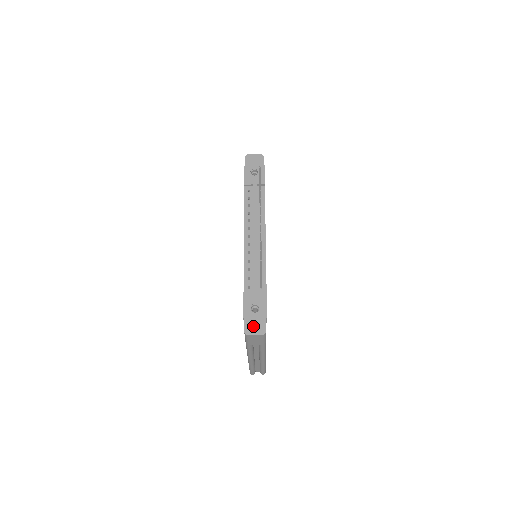
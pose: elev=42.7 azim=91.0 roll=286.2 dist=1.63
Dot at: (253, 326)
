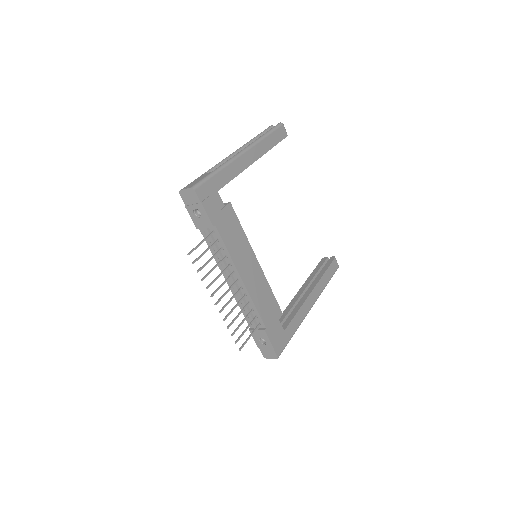
Dot at: (267, 353)
